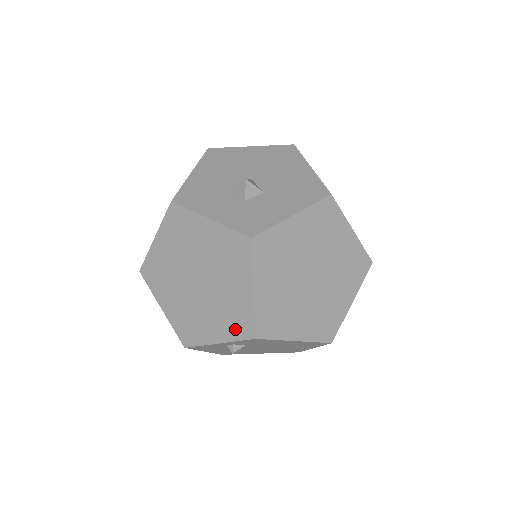
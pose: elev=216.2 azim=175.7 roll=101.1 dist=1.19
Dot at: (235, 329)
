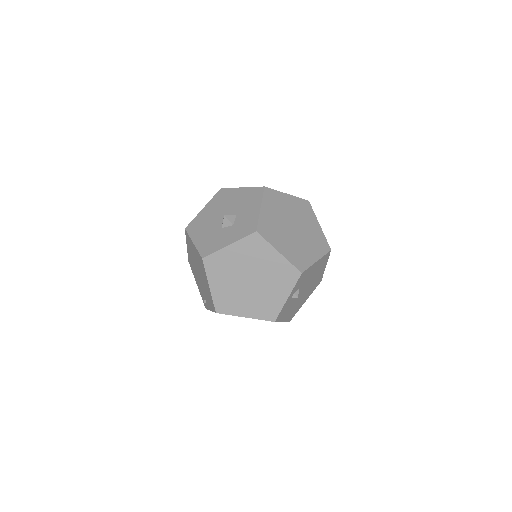
Dot at: (289, 281)
